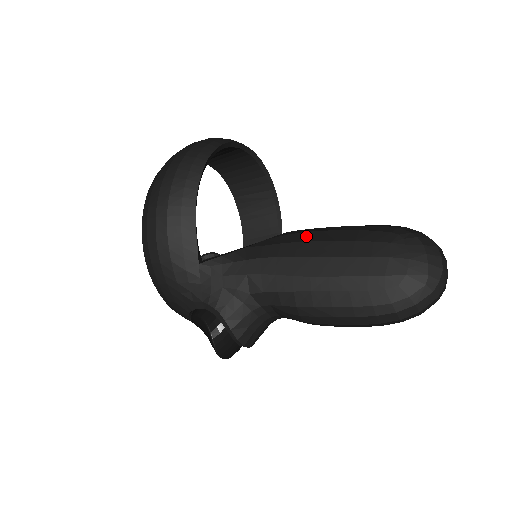
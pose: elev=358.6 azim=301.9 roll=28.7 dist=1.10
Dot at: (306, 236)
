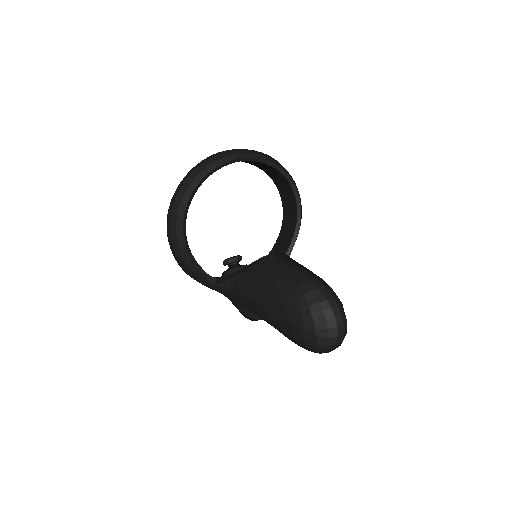
Dot at: (257, 283)
